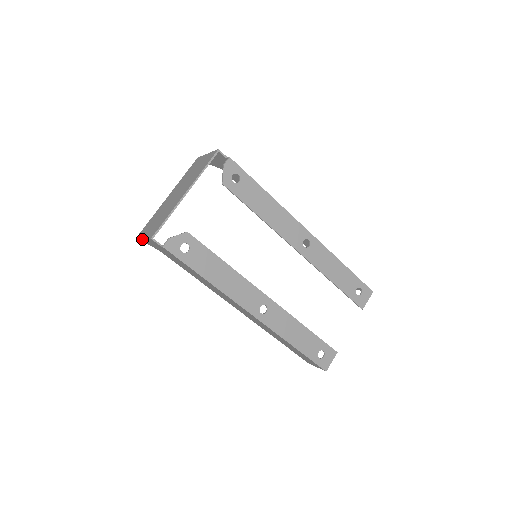
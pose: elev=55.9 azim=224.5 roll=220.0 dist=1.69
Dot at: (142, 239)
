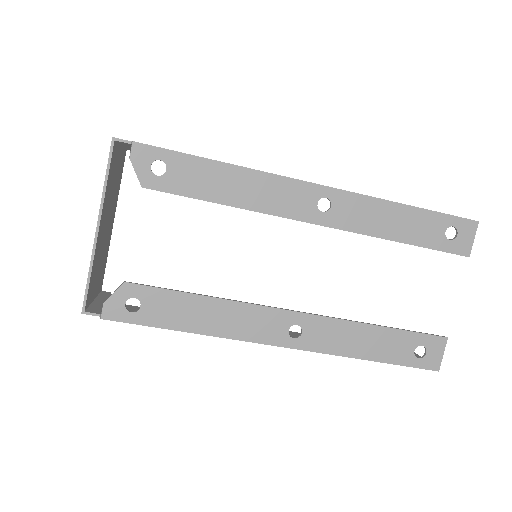
Dot at: occluded
